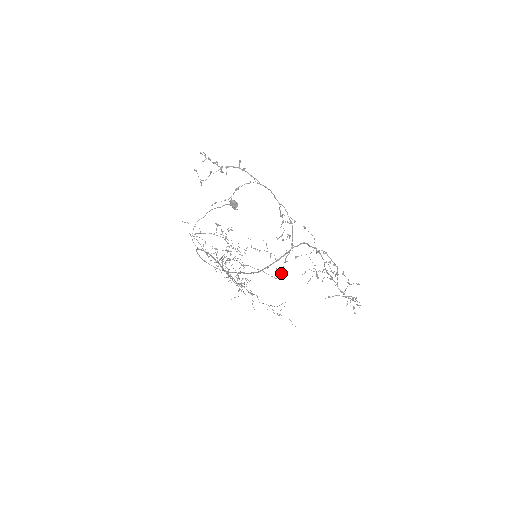
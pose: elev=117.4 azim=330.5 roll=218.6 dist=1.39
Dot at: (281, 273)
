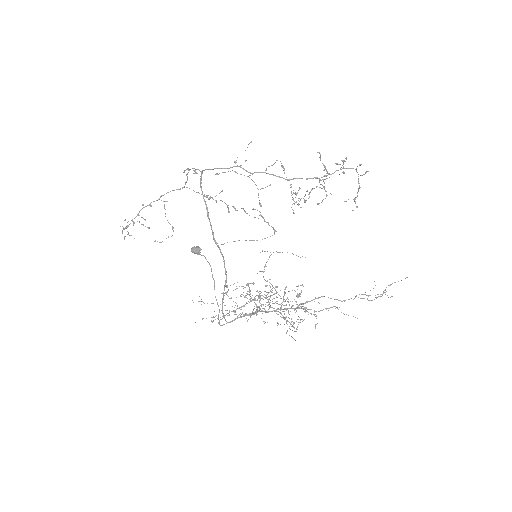
Dot at: occluded
